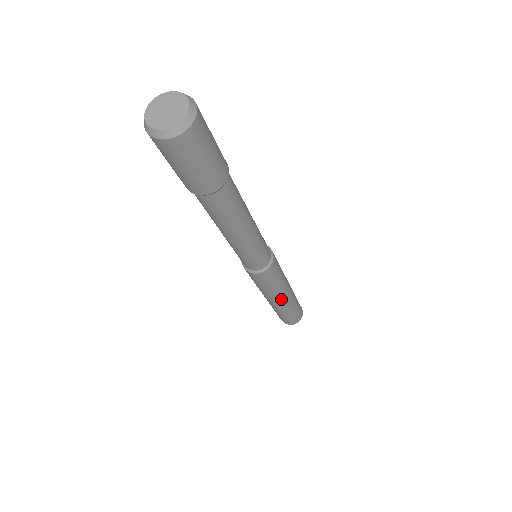
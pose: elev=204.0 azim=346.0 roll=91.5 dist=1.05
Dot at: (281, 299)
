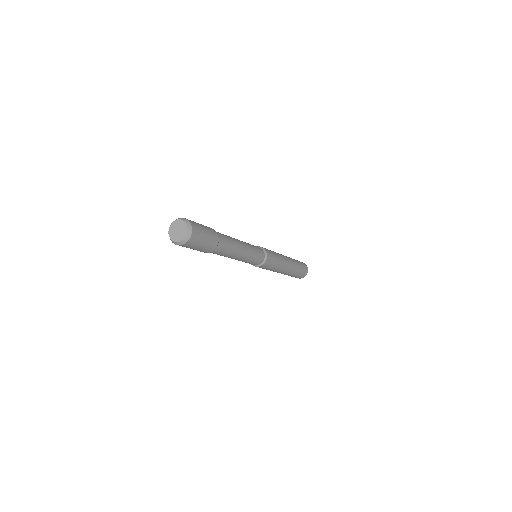
Dot at: (277, 272)
